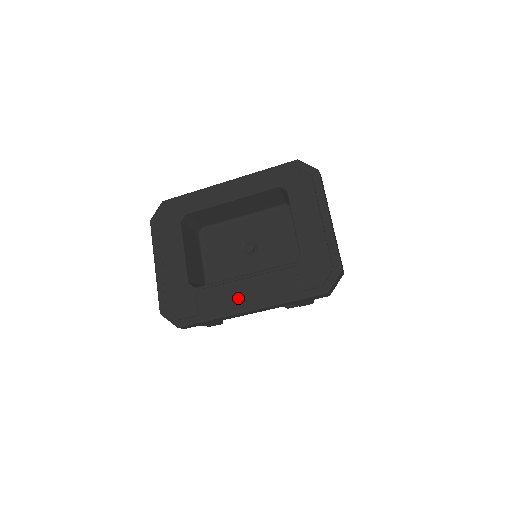
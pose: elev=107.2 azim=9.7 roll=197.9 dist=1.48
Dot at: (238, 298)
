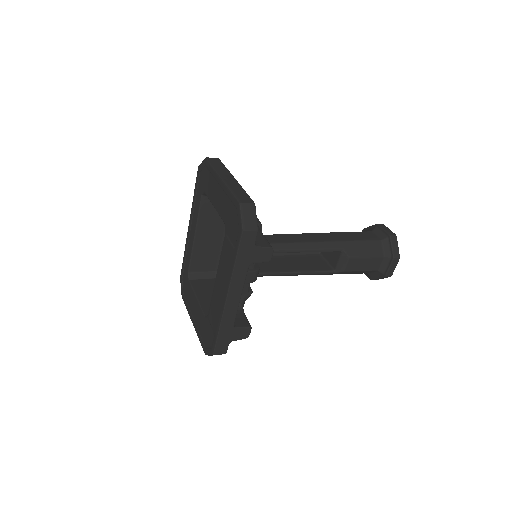
Dot at: (219, 296)
